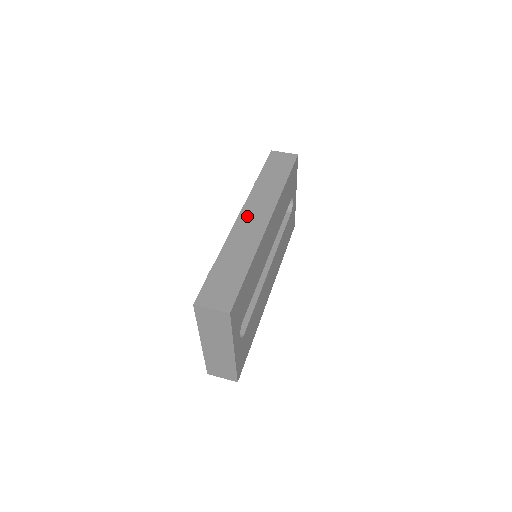
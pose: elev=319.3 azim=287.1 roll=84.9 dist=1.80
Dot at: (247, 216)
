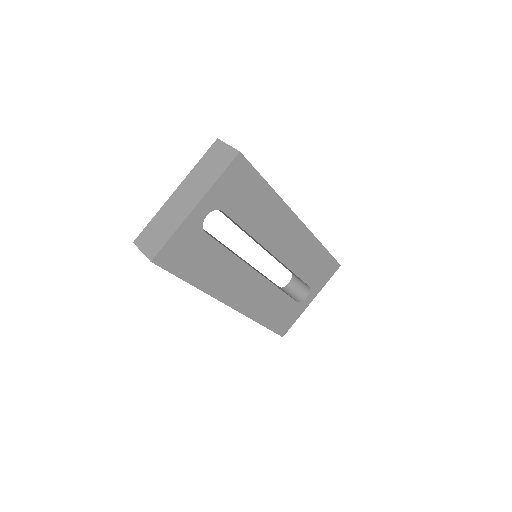
Dot at: occluded
